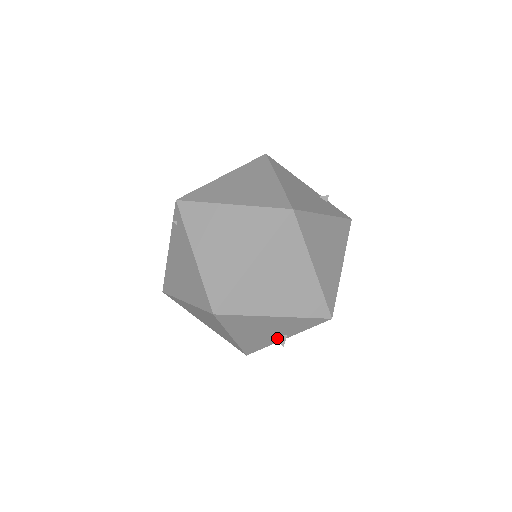
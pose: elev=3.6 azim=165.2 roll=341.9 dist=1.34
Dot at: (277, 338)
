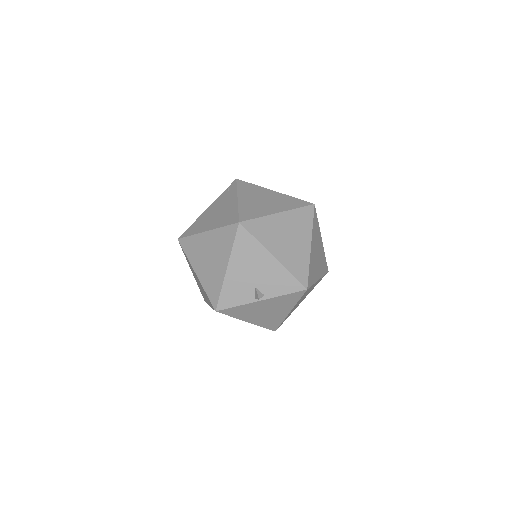
Dot at: (257, 291)
